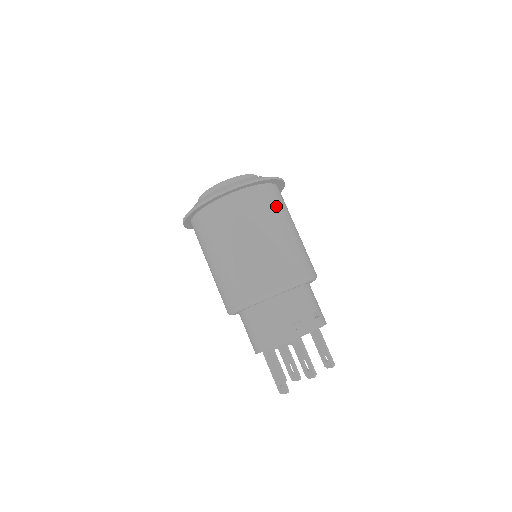
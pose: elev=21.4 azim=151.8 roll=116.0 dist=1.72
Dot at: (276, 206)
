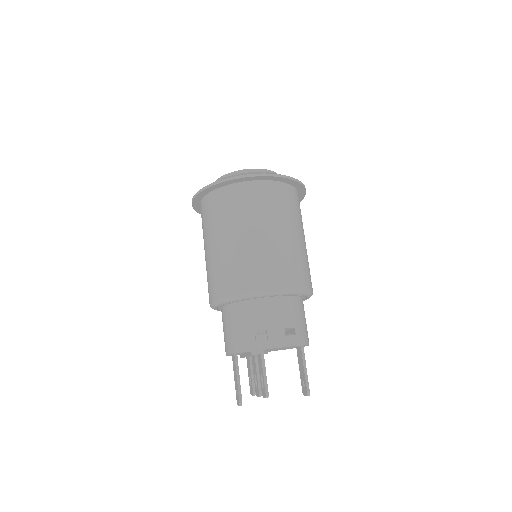
Dot at: (276, 206)
